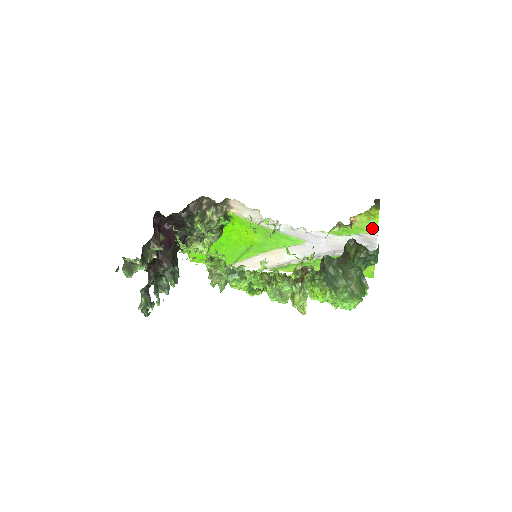
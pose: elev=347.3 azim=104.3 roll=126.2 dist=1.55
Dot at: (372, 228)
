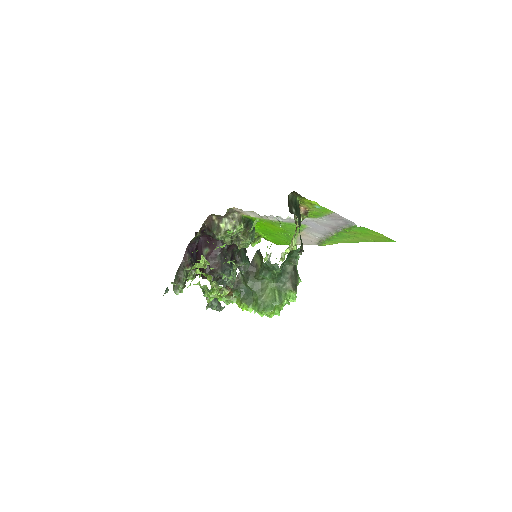
Dot at: (325, 210)
